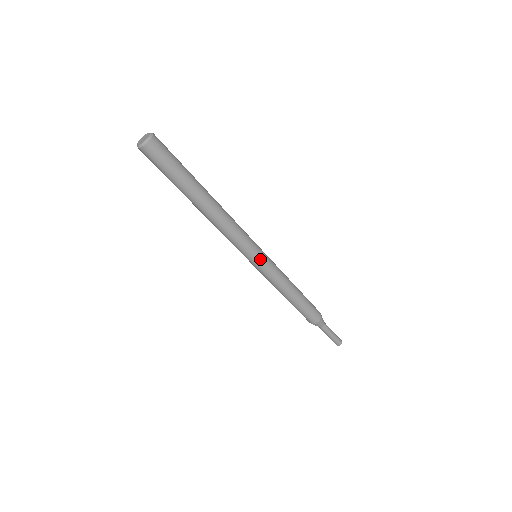
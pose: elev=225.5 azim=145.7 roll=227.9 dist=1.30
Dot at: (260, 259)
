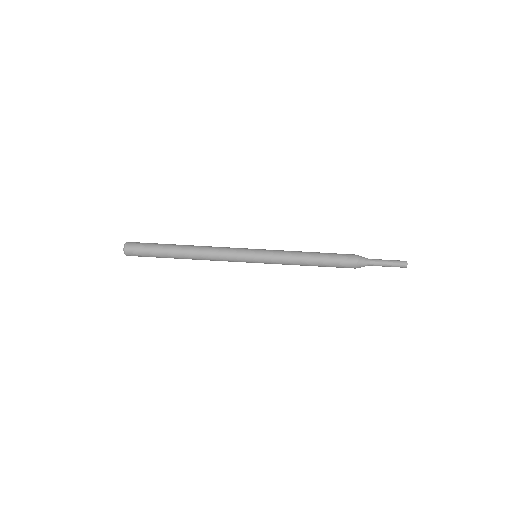
Dot at: (257, 251)
